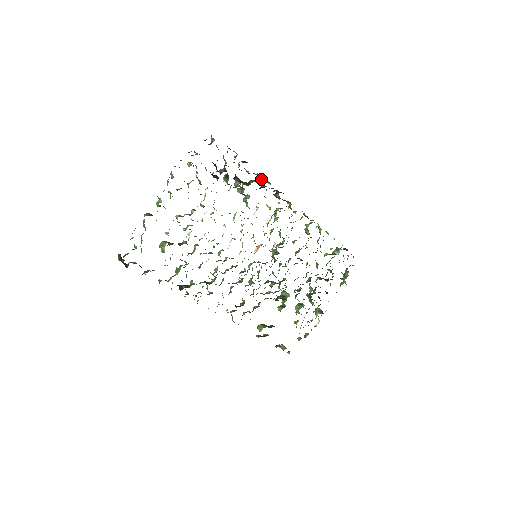
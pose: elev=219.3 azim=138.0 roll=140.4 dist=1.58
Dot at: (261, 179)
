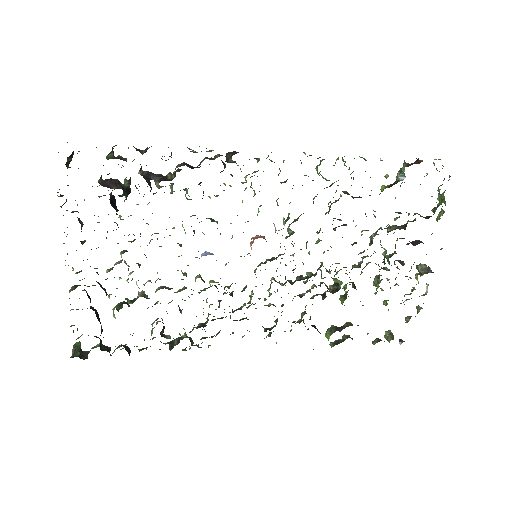
Dot at: (194, 152)
